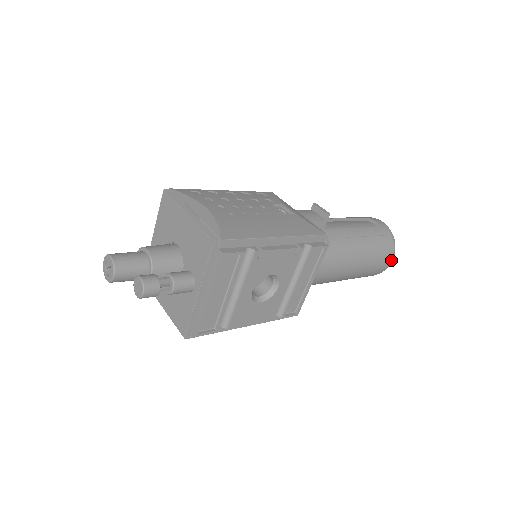
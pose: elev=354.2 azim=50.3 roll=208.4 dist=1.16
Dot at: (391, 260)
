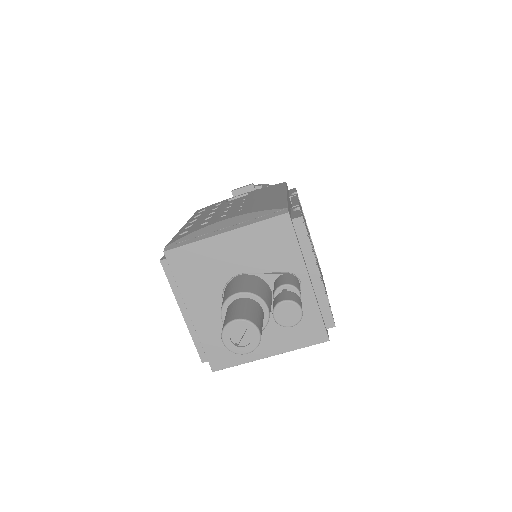
Dot at: occluded
